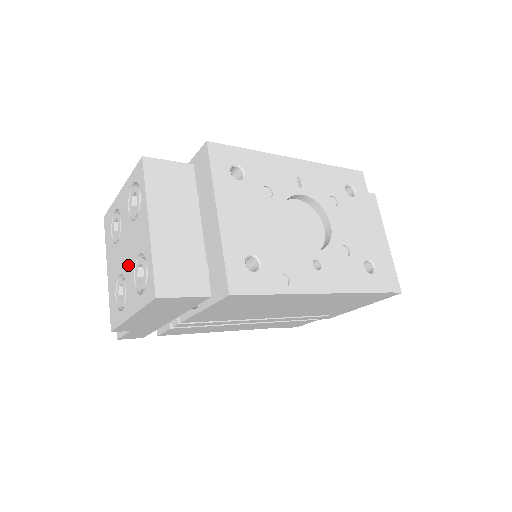
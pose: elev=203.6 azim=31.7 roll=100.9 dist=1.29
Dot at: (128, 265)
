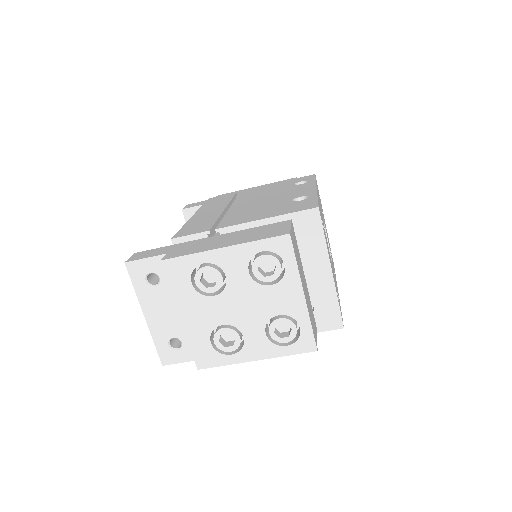
Dot at: (250, 320)
